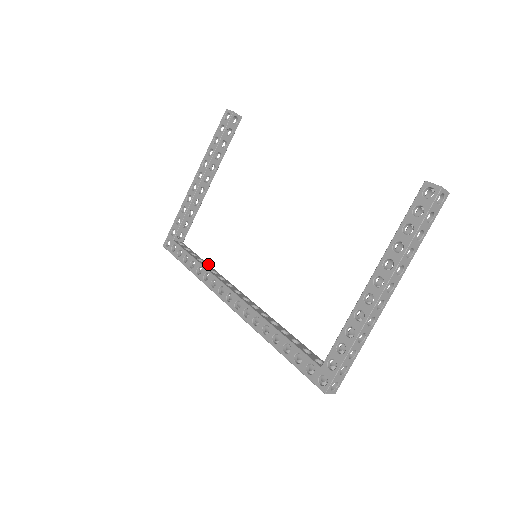
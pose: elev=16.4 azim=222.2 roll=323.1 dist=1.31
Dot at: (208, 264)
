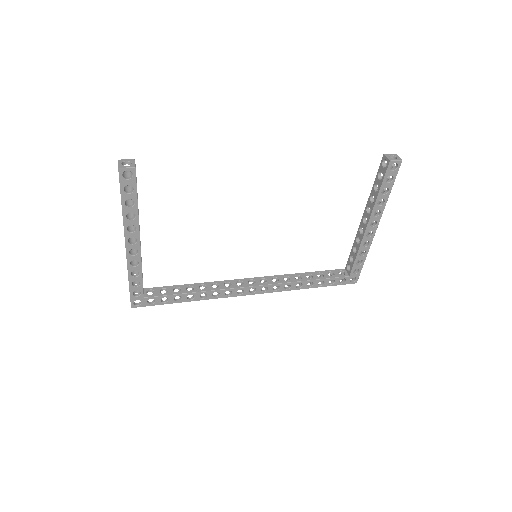
Dot at: (195, 284)
